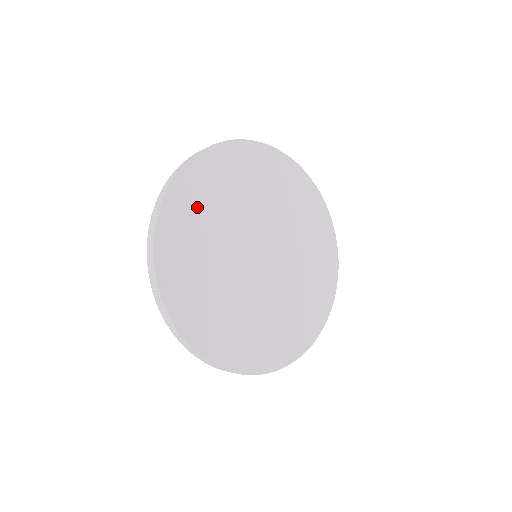
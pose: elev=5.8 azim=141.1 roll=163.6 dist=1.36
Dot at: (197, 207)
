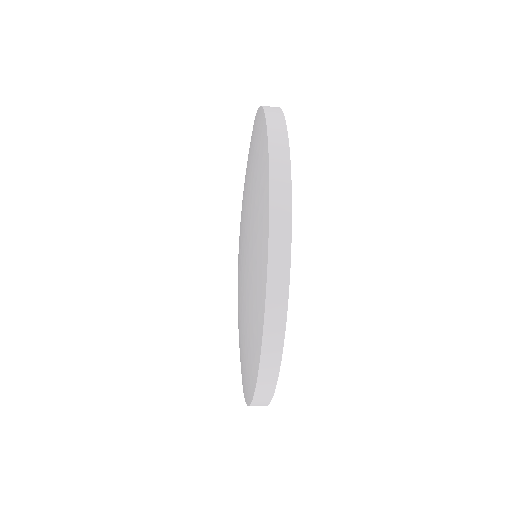
Dot at: occluded
